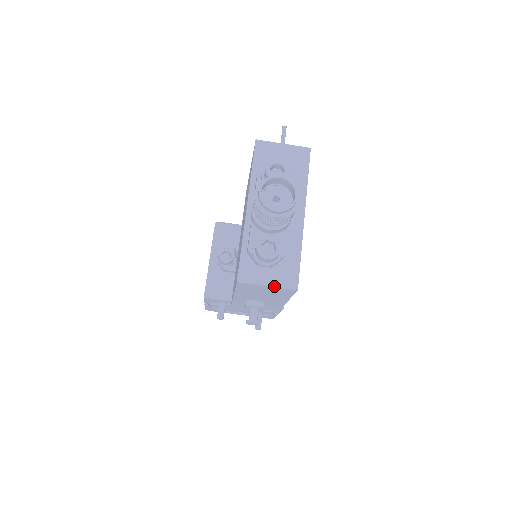
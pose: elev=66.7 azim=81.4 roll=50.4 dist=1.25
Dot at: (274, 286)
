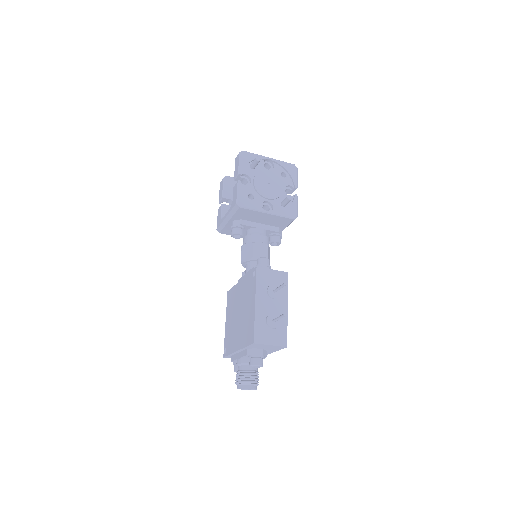
Dot at: occluded
